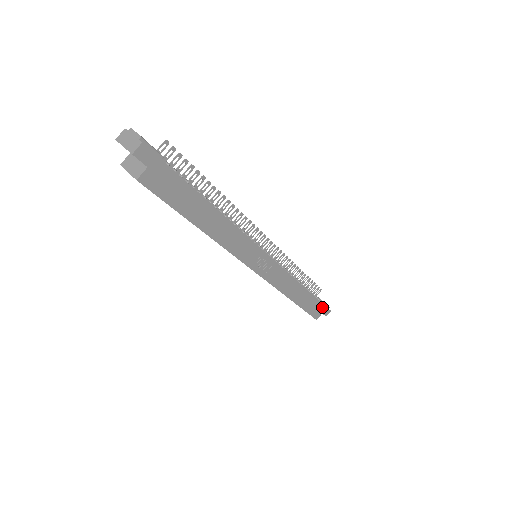
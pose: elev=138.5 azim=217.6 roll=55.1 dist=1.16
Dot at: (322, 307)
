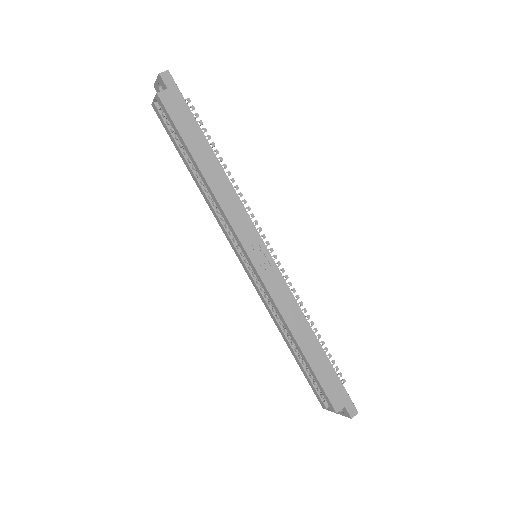
Dot at: (343, 393)
